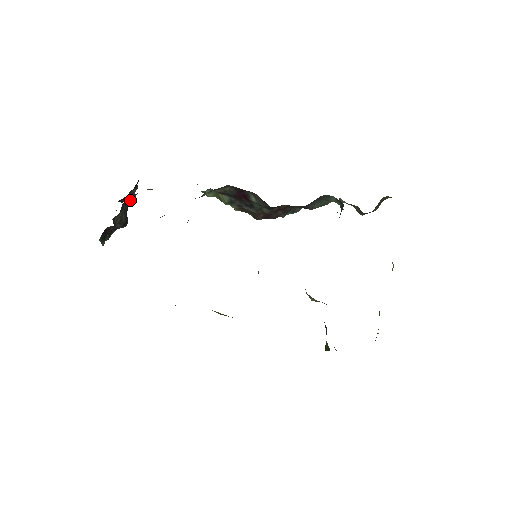
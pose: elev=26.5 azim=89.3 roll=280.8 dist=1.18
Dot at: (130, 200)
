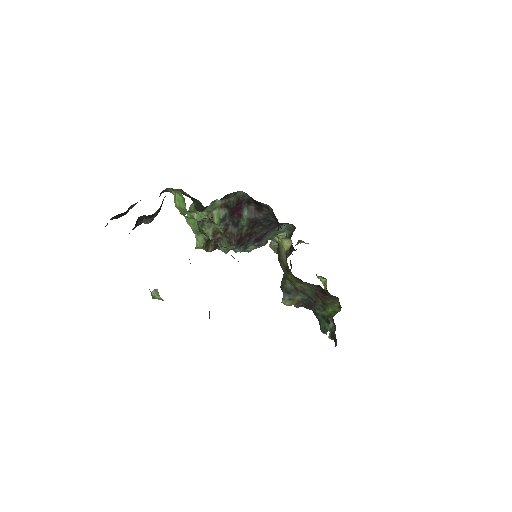
Dot at: (159, 196)
